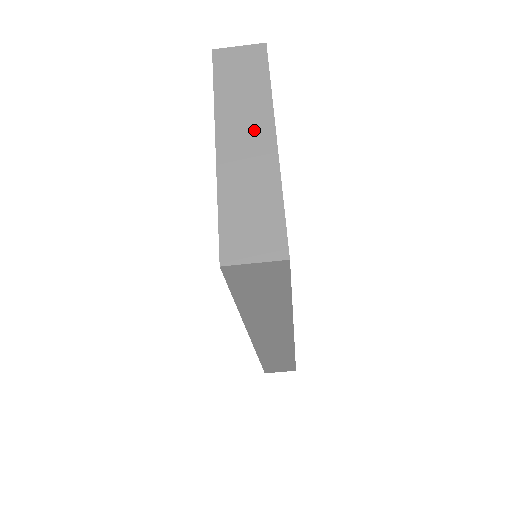
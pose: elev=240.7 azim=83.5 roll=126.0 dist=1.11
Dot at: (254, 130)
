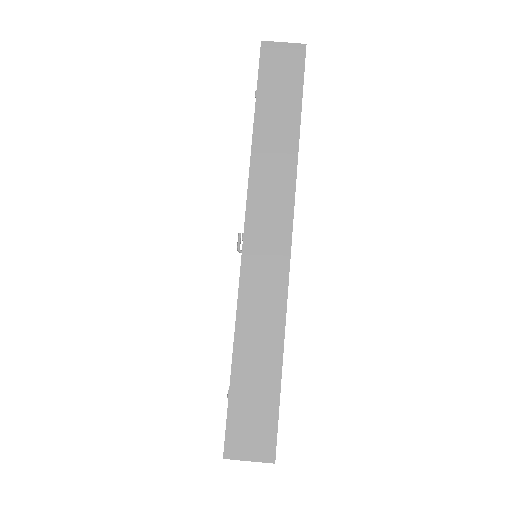
Dot at: occluded
